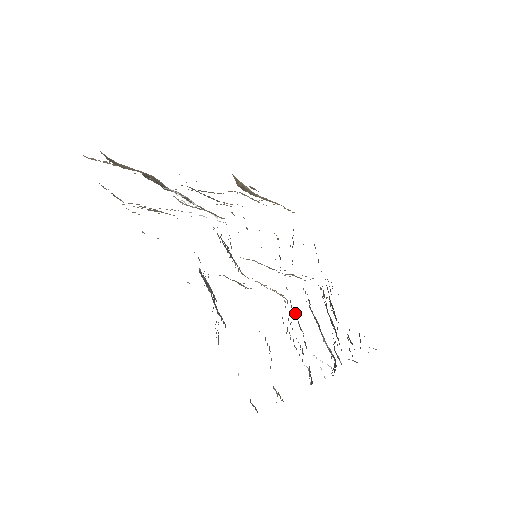
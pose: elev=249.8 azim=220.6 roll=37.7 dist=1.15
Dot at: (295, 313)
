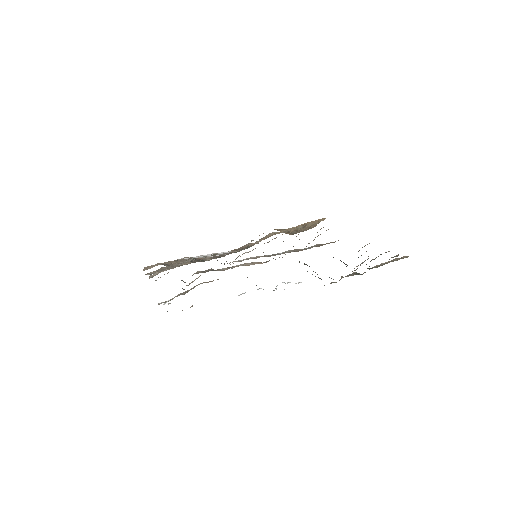
Dot at: occluded
